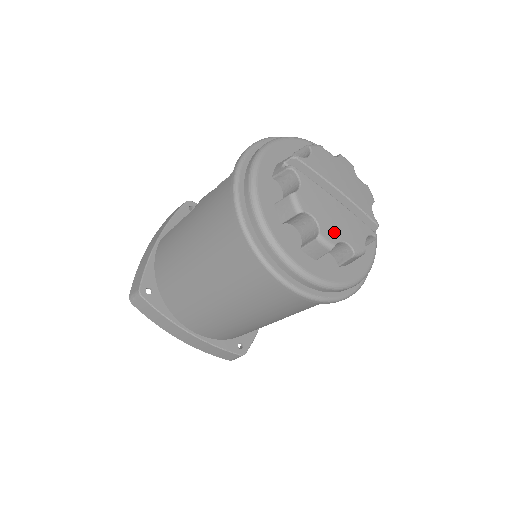
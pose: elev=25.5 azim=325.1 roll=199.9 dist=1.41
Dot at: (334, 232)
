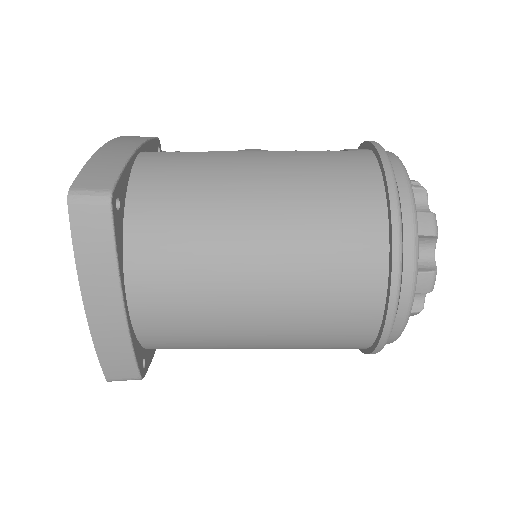
Dot at: occluded
